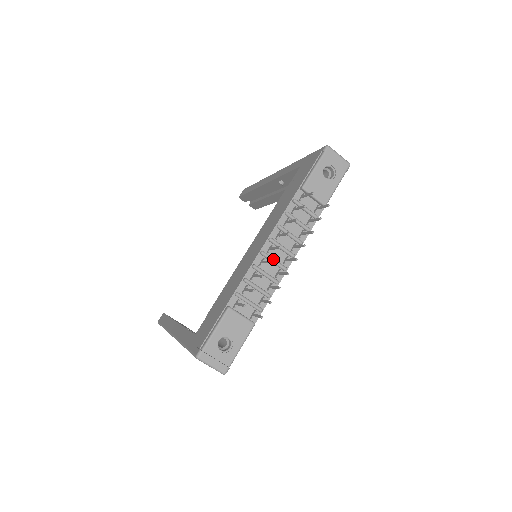
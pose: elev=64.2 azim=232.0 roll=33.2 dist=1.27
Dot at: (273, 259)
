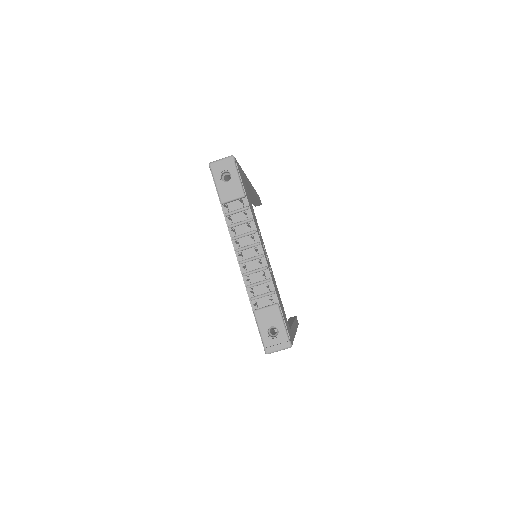
Dot at: (249, 259)
